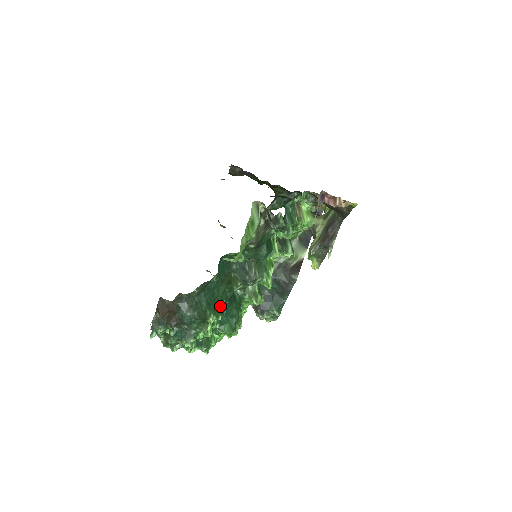
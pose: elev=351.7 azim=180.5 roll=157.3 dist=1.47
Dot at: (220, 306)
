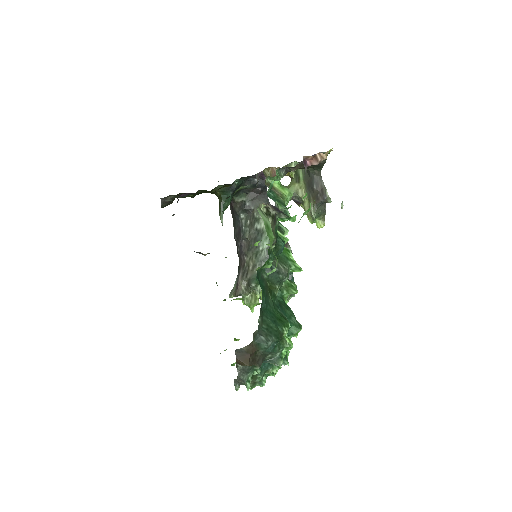
Dot at: (281, 316)
